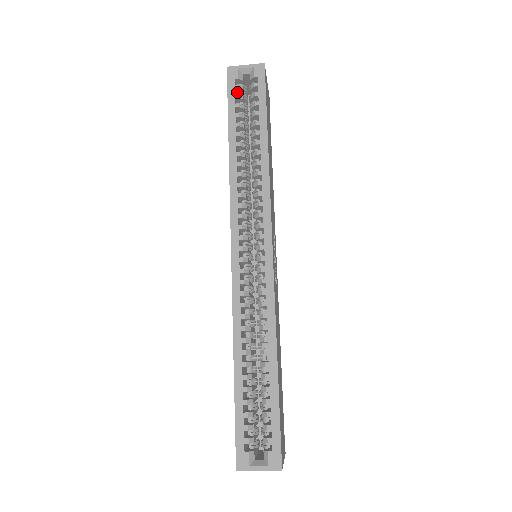
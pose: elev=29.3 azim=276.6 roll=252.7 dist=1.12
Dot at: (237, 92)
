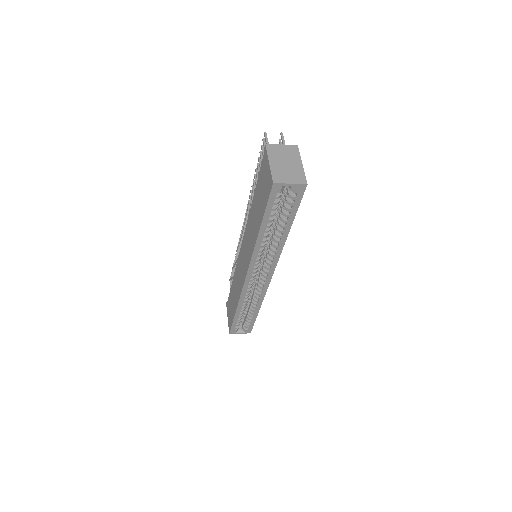
Dot at: occluded
